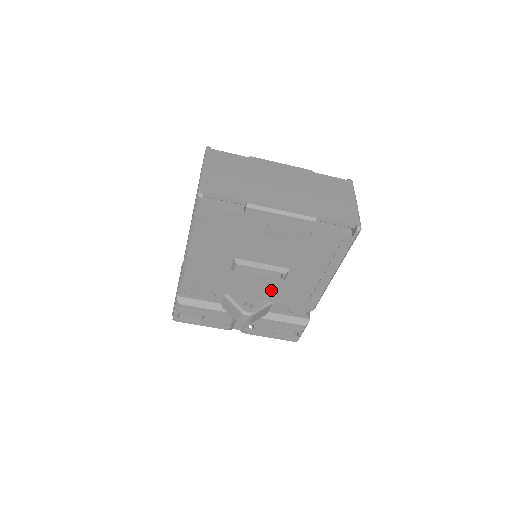
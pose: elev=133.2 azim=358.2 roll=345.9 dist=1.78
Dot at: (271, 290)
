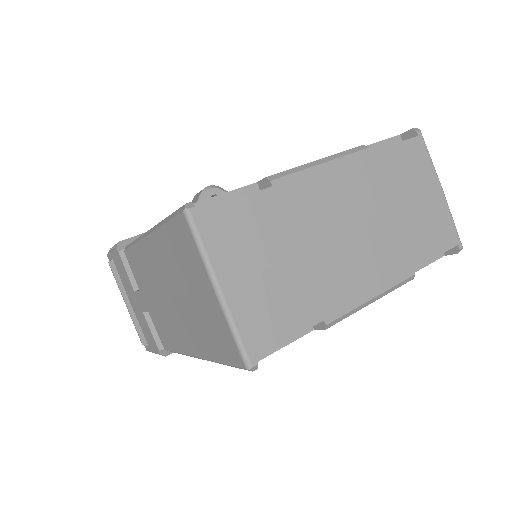
Dot at: occluded
